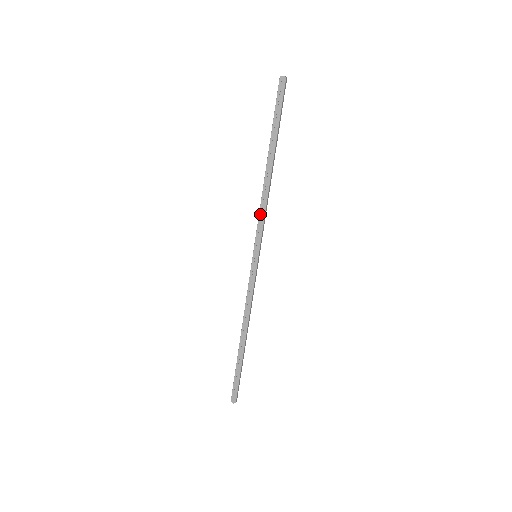
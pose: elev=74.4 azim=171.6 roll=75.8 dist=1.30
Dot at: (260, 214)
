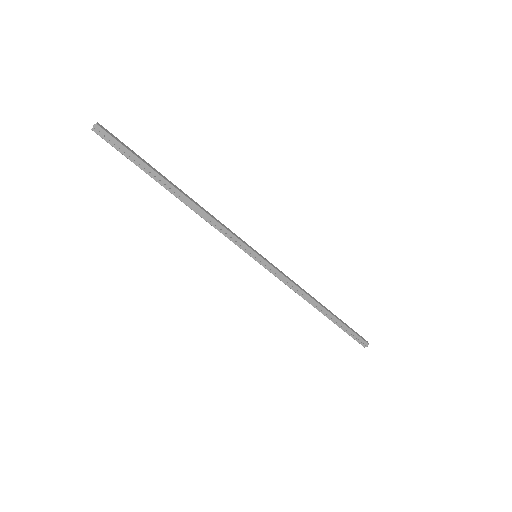
Dot at: (220, 231)
